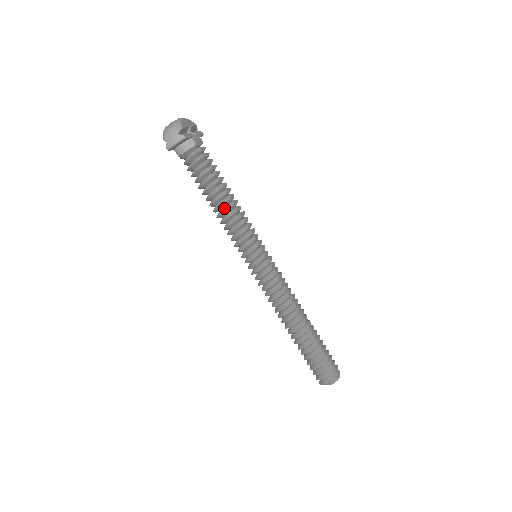
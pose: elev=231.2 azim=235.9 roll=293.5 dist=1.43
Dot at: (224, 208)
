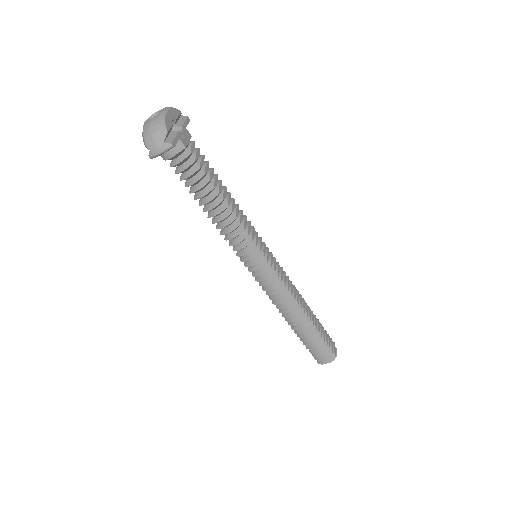
Dot at: (221, 214)
